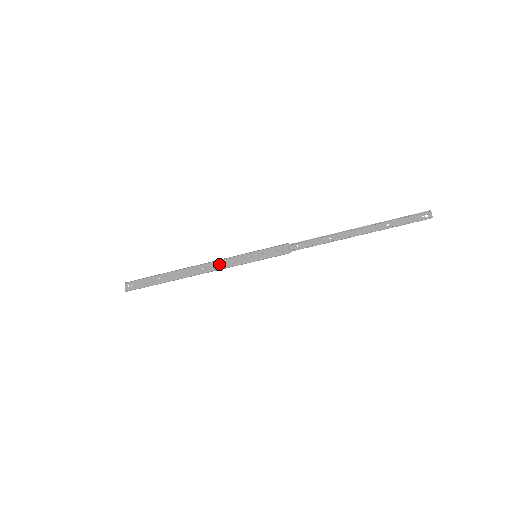
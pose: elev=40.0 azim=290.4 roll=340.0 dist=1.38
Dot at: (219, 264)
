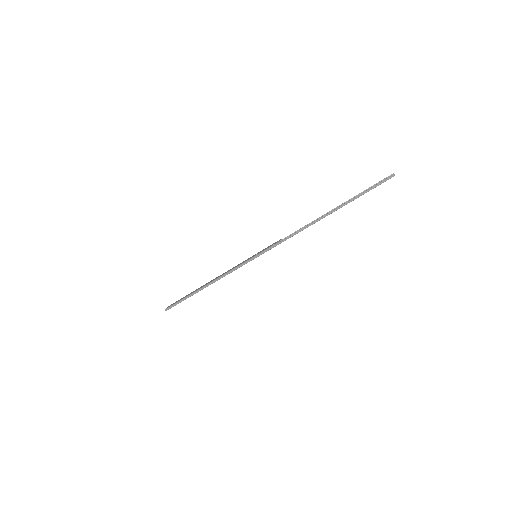
Dot at: (229, 270)
